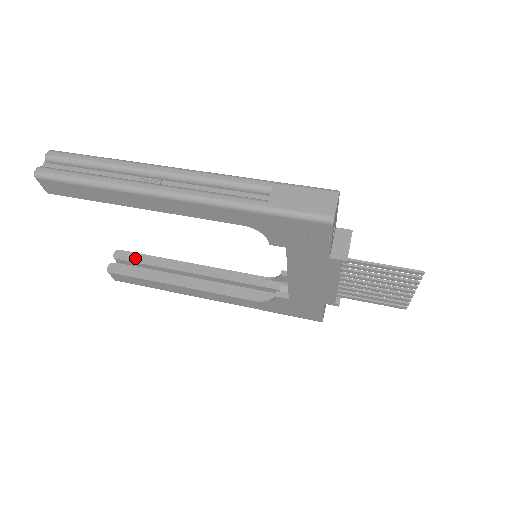
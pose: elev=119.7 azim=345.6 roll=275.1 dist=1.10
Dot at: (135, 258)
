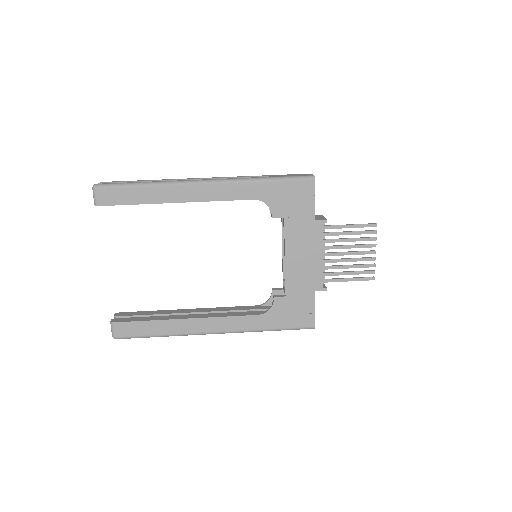
Dot at: (136, 313)
